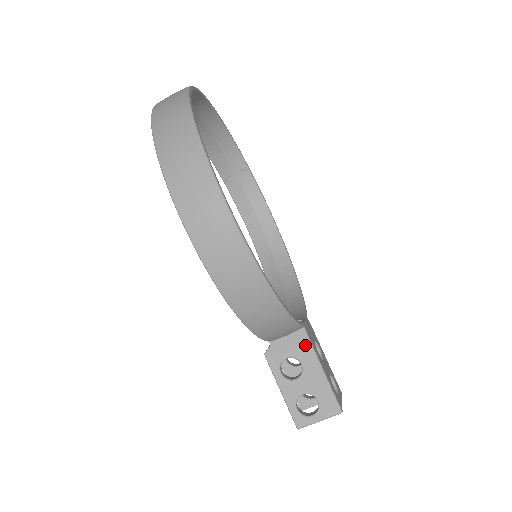
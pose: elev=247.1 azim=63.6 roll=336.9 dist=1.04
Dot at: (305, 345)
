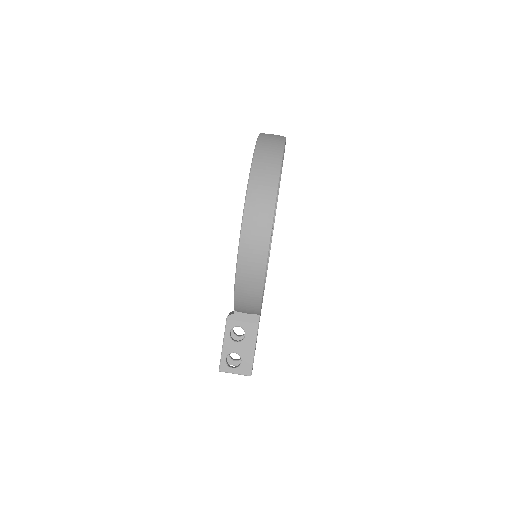
Dot at: (254, 325)
